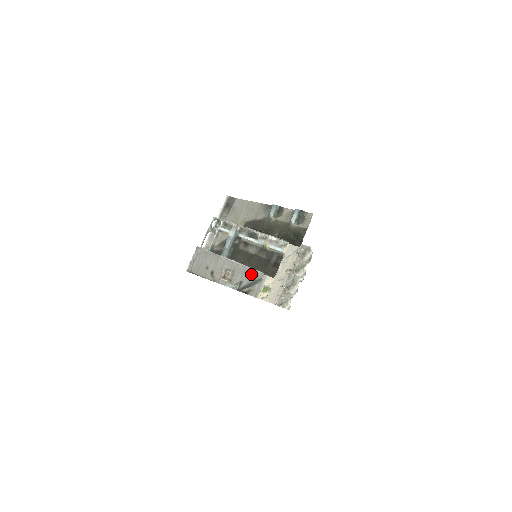
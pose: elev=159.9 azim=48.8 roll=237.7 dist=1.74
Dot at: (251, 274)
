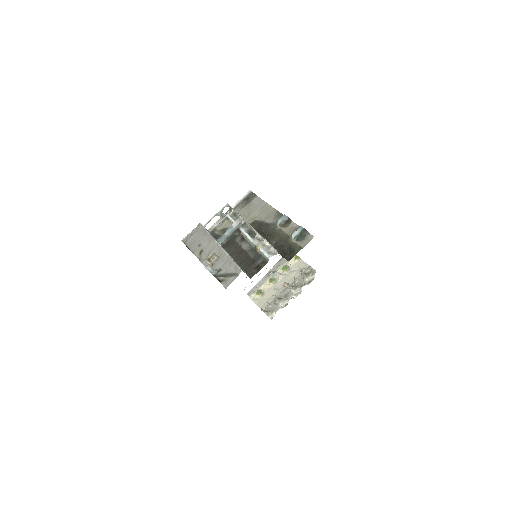
Dot at: (231, 266)
